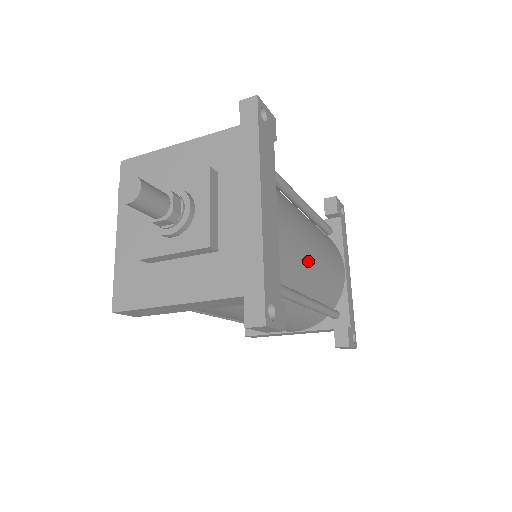
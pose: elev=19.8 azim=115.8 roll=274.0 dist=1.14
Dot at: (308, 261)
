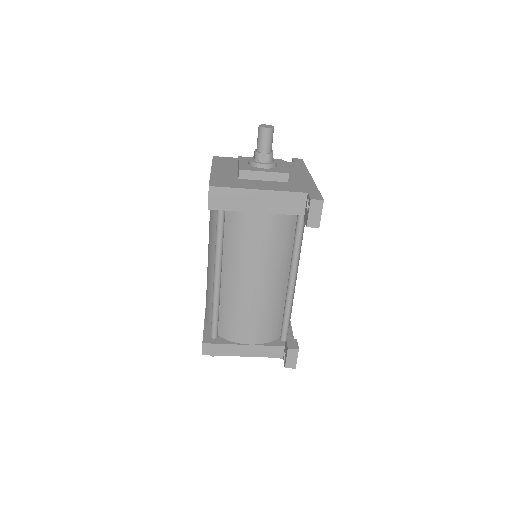
Dot at: occluded
